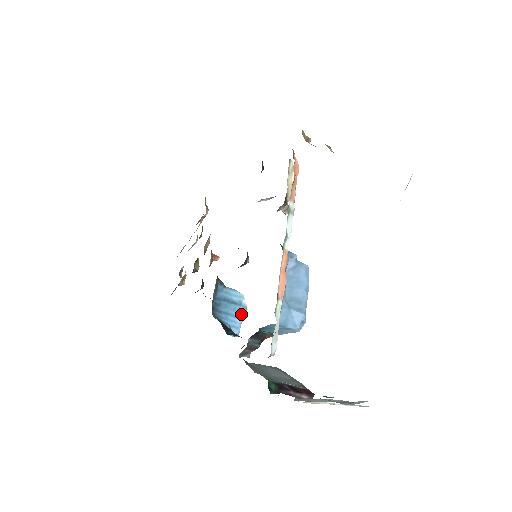
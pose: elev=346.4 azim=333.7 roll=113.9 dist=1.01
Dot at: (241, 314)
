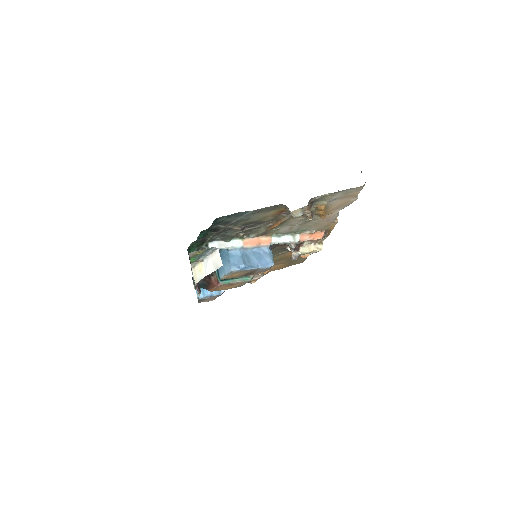
Dot at: (214, 292)
